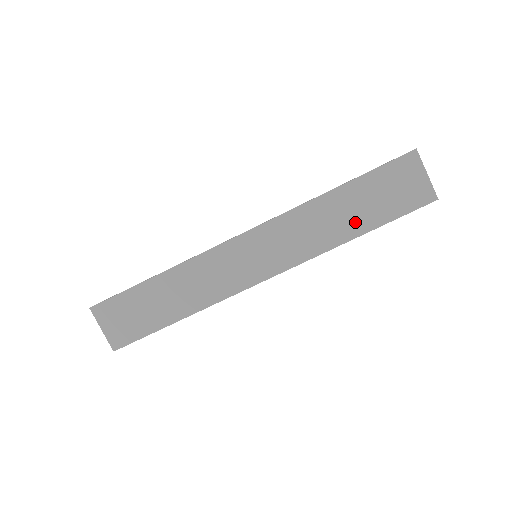
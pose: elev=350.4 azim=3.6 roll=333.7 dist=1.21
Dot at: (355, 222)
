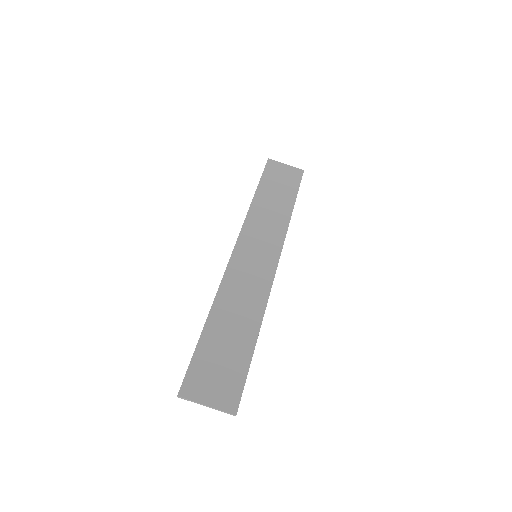
Dot at: (283, 202)
